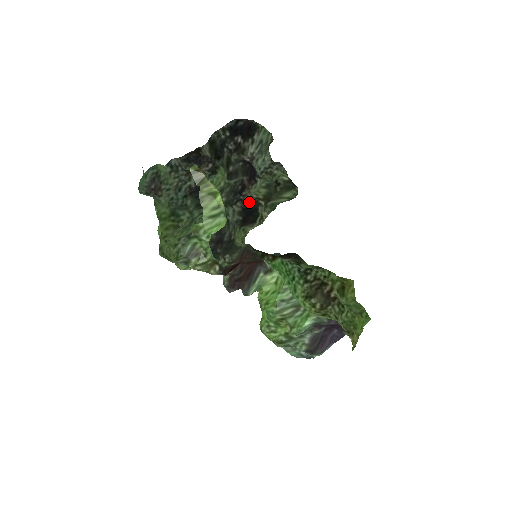
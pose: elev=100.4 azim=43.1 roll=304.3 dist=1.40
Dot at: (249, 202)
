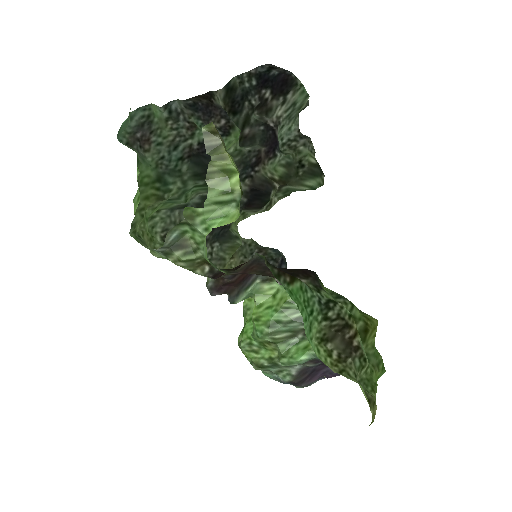
Dot at: (261, 181)
